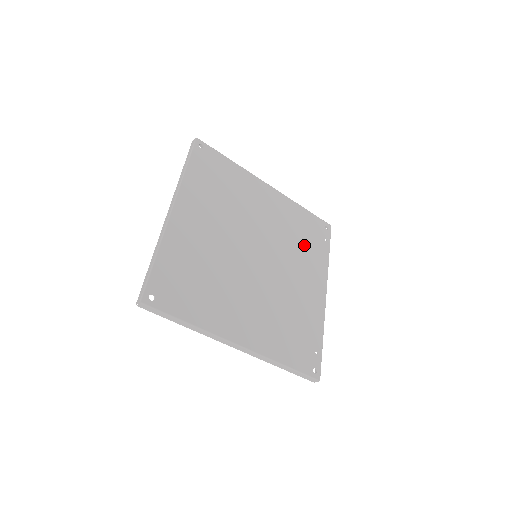
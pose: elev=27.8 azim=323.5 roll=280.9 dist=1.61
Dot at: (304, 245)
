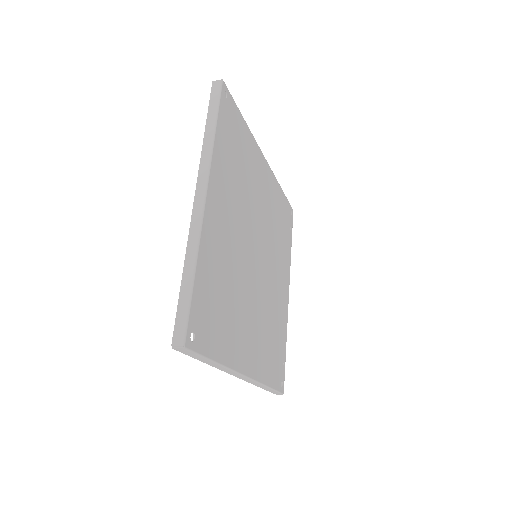
Dot at: (281, 237)
